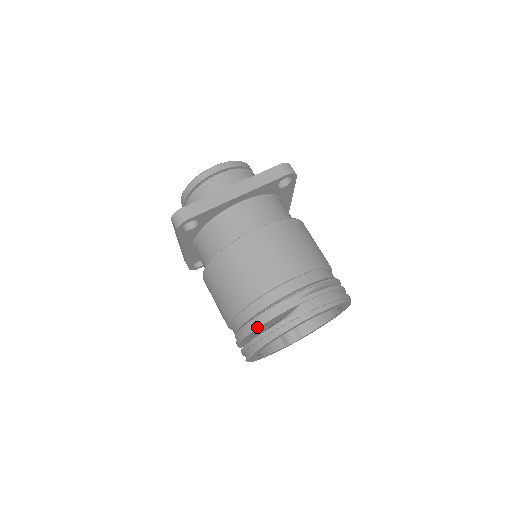
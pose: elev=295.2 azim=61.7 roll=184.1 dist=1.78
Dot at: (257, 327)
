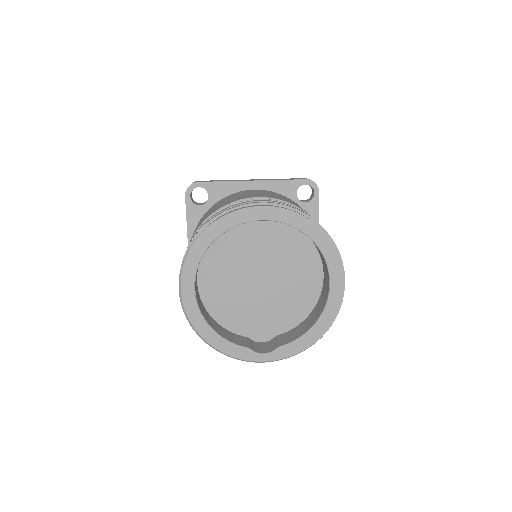
Dot at: (204, 224)
